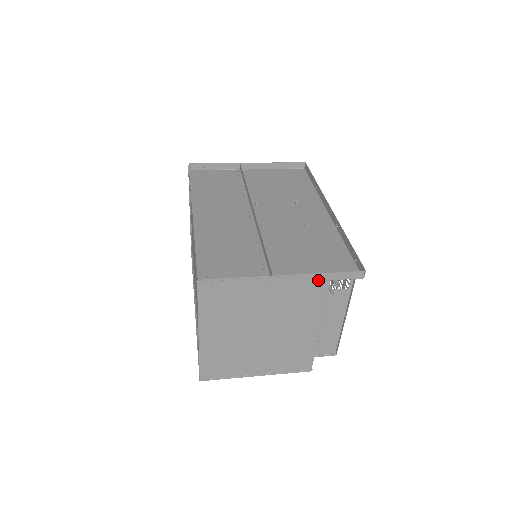
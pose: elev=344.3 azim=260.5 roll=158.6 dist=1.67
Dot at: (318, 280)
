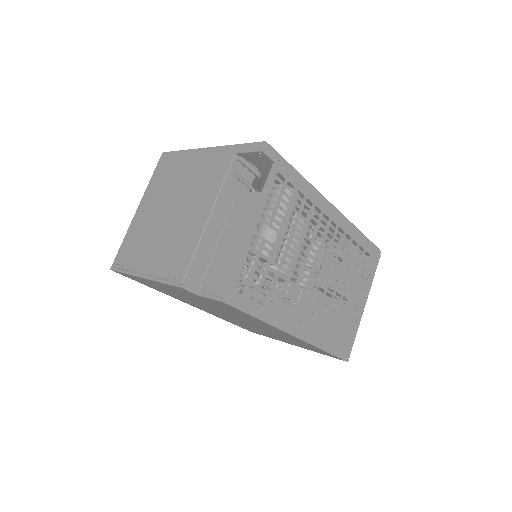
Dot at: (227, 152)
